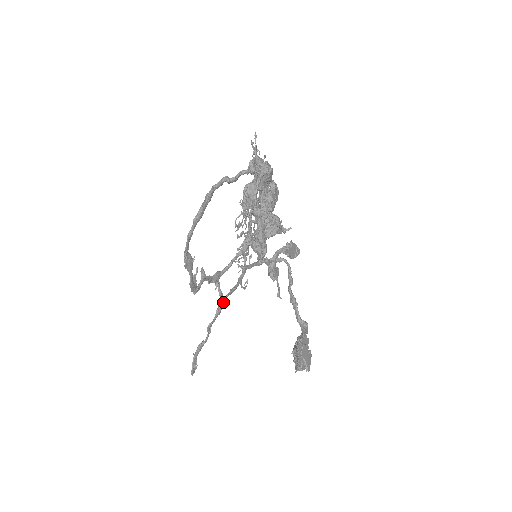
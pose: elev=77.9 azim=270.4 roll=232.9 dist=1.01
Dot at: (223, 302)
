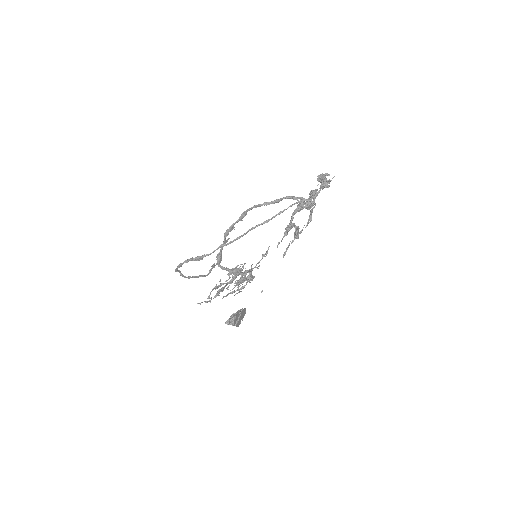
Dot at: (253, 227)
